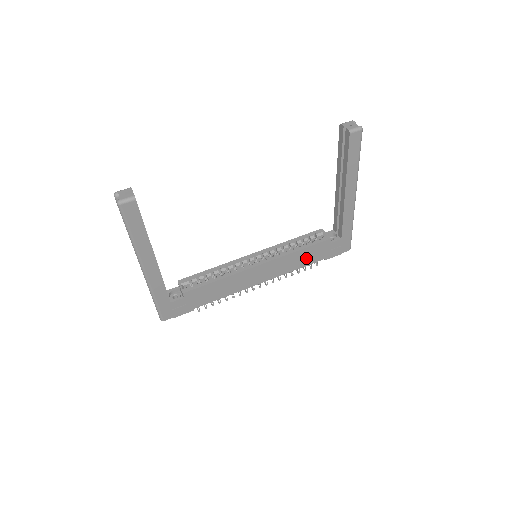
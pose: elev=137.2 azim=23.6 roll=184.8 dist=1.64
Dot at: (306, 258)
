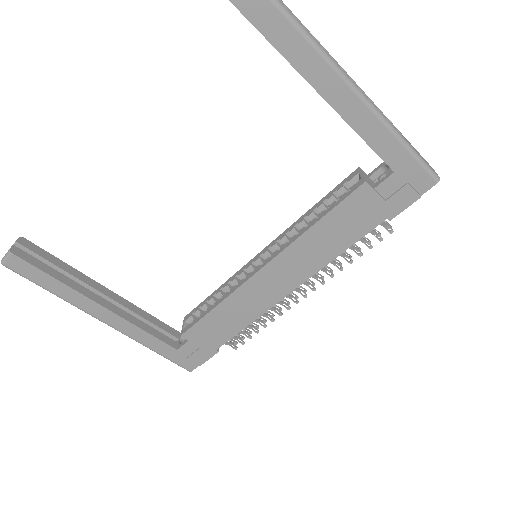
Dot at: (343, 231)
